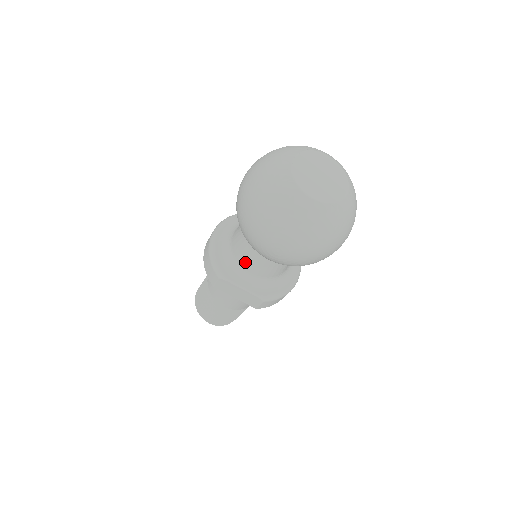
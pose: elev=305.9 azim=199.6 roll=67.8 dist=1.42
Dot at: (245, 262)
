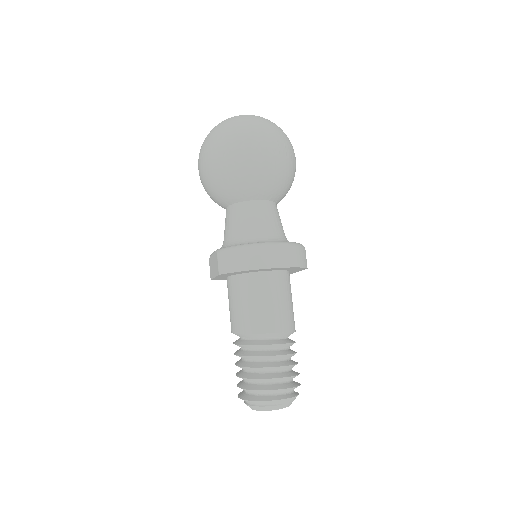
Dot at: occluded
